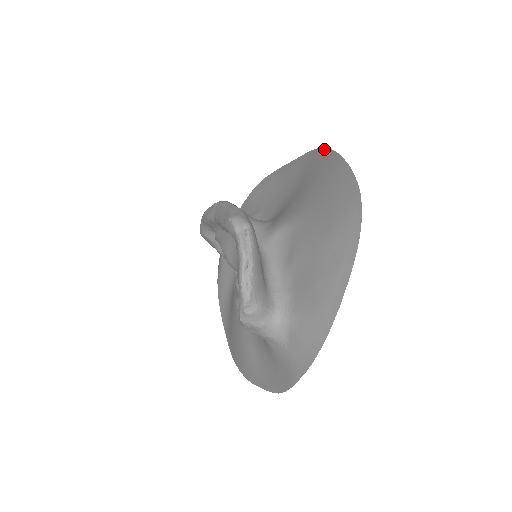
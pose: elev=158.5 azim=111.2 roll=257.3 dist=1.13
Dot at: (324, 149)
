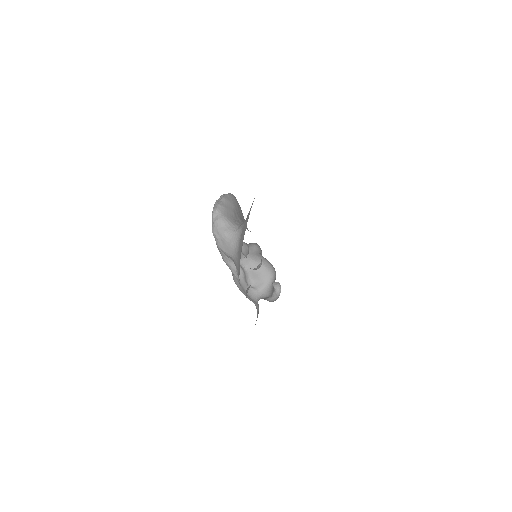
Dot at: occluded
